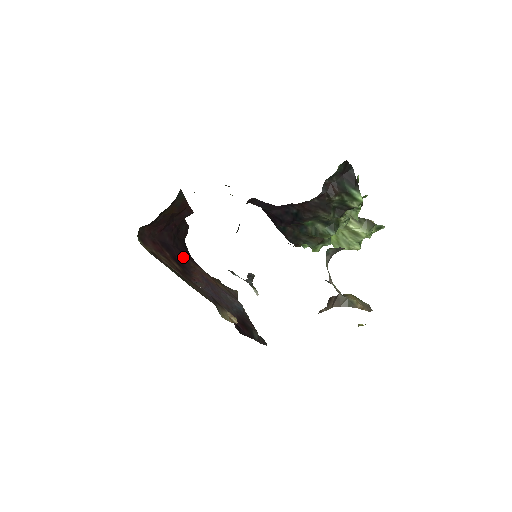
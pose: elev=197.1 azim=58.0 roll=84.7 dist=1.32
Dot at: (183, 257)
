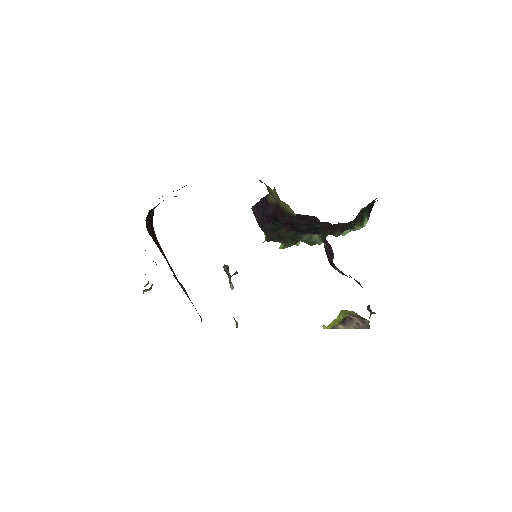
Dot at: (156, 237)
